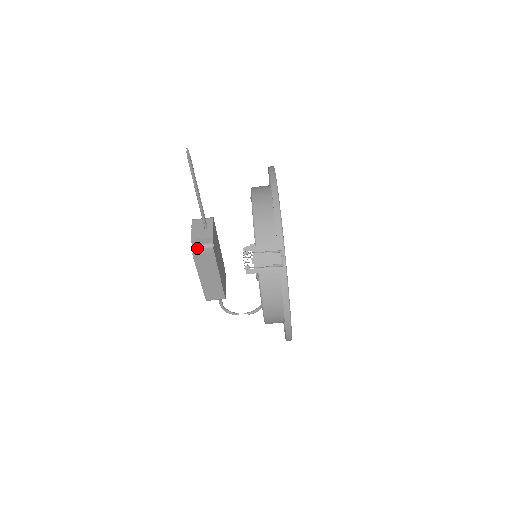
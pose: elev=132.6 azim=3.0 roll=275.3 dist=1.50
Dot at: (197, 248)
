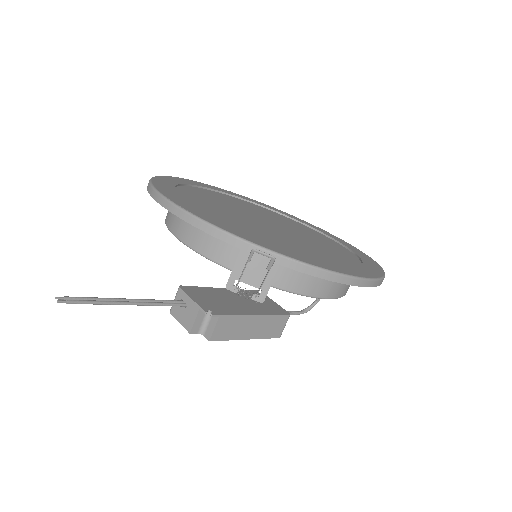
Dot at: (204, 330)
